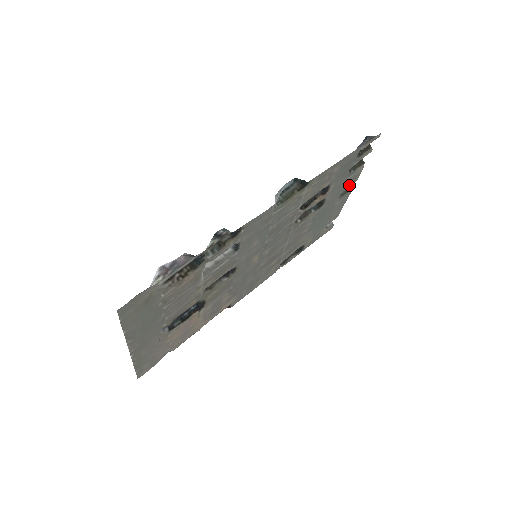
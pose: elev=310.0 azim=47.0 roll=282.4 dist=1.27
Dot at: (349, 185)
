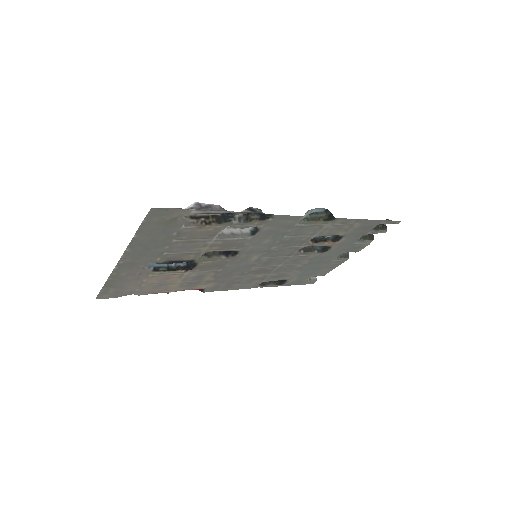
Dot at: (352, 251)
